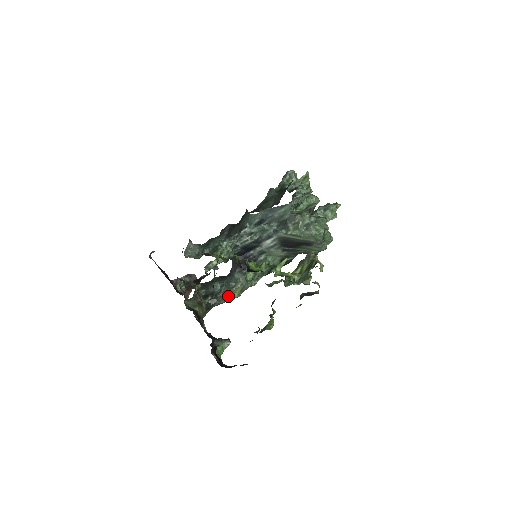
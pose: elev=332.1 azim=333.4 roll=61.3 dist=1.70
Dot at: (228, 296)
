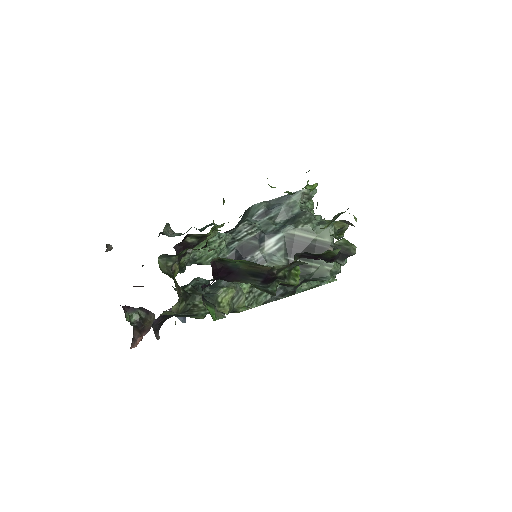
Dot at: (214, 298)
